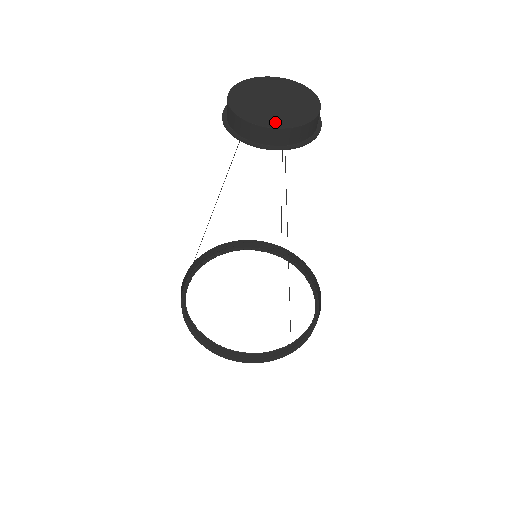
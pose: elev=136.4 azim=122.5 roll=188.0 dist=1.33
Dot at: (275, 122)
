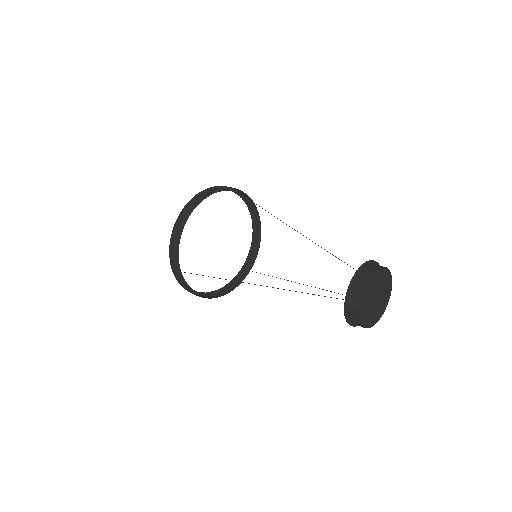
Dot at: (376, 319)
